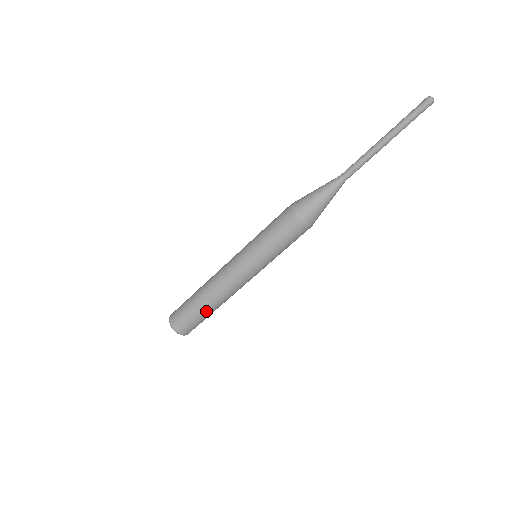
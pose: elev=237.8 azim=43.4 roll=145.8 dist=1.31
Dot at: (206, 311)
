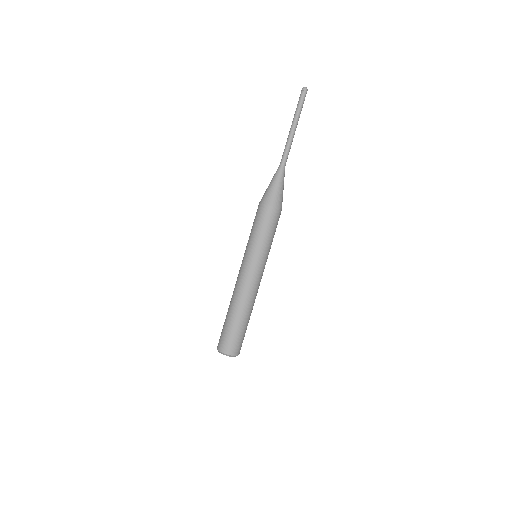
Dot at: (239, 320)
